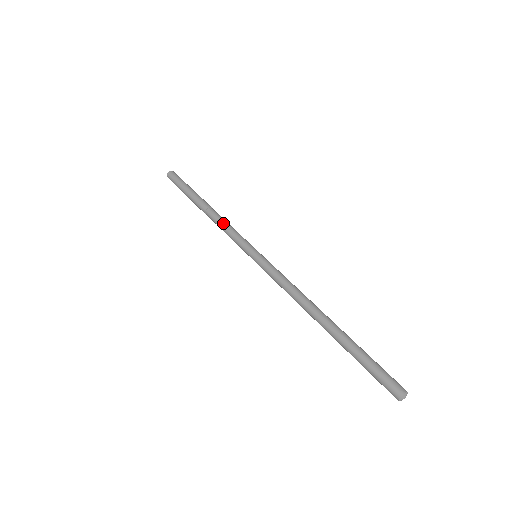
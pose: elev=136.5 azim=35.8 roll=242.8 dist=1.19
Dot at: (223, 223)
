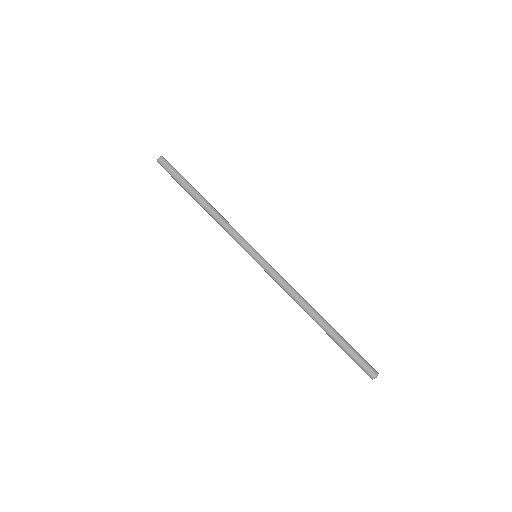
Dot at: (221, 224)
